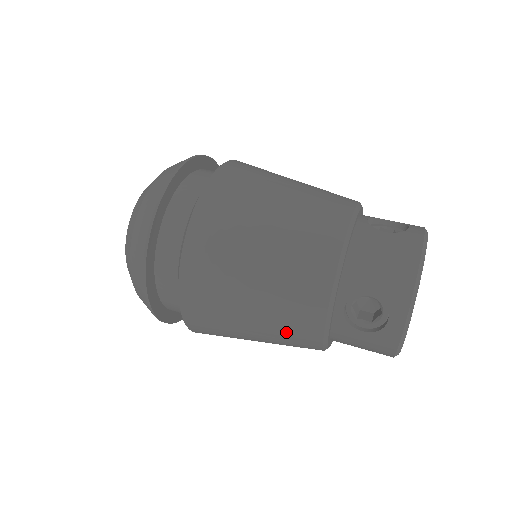
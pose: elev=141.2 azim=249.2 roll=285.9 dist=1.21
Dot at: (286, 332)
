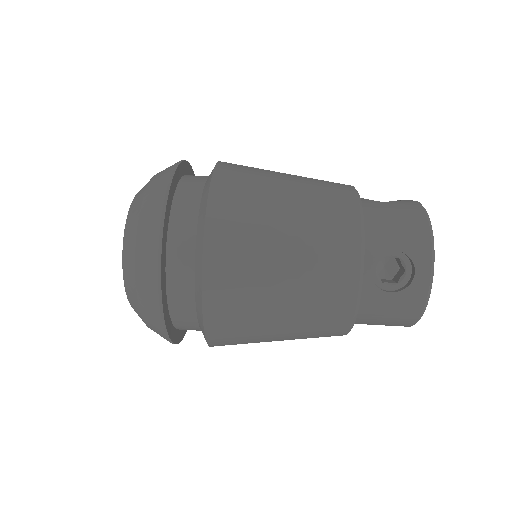
Dot at: (318, 308)
